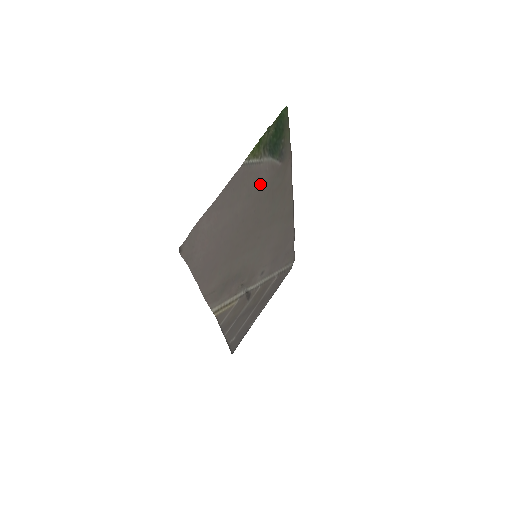
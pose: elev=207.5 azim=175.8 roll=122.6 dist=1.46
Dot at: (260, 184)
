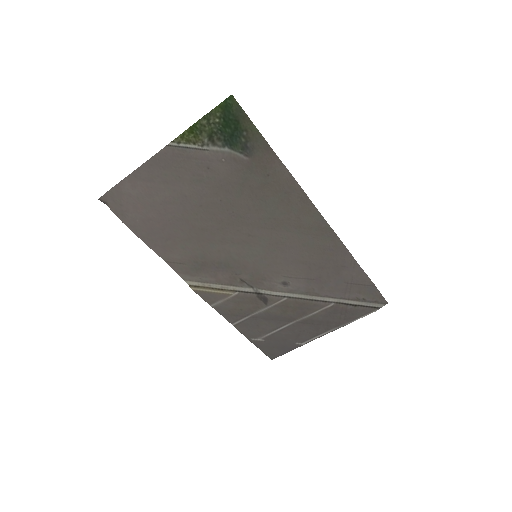
Dot at: (217, 173)
